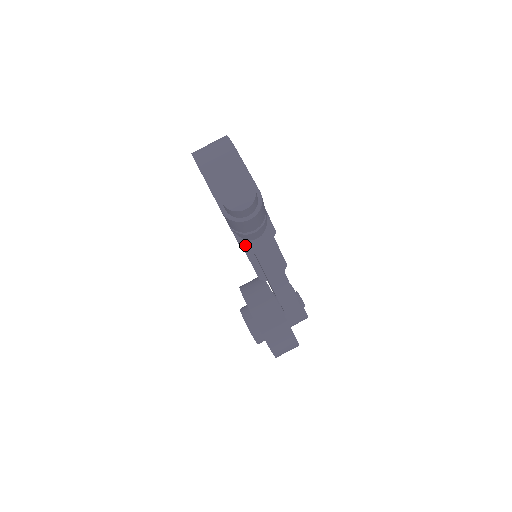
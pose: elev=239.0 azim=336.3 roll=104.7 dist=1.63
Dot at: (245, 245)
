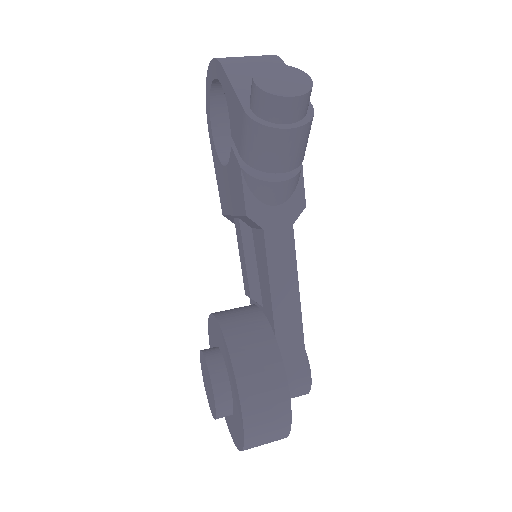
Dot at: (254, 209)
